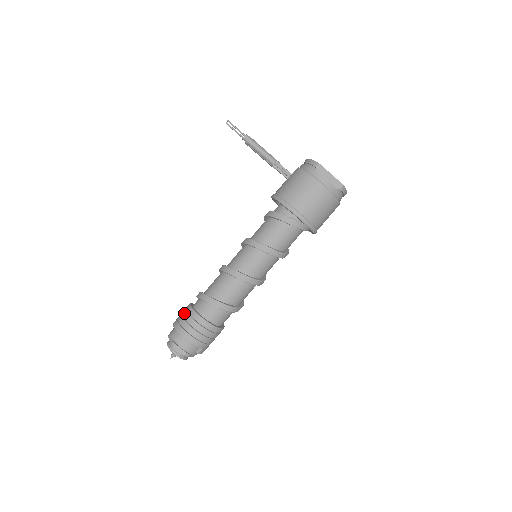
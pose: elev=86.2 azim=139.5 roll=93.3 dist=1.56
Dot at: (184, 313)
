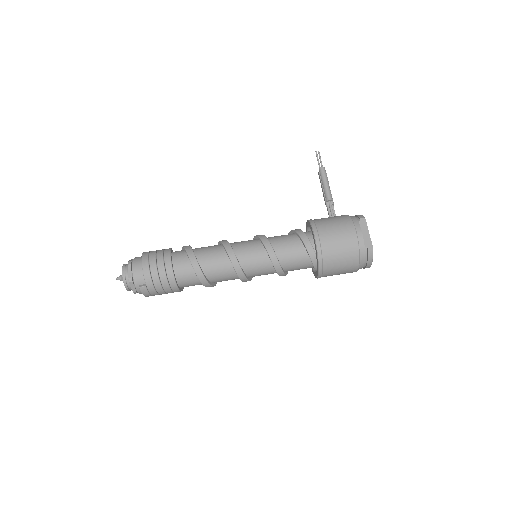
Dot at: occluded
